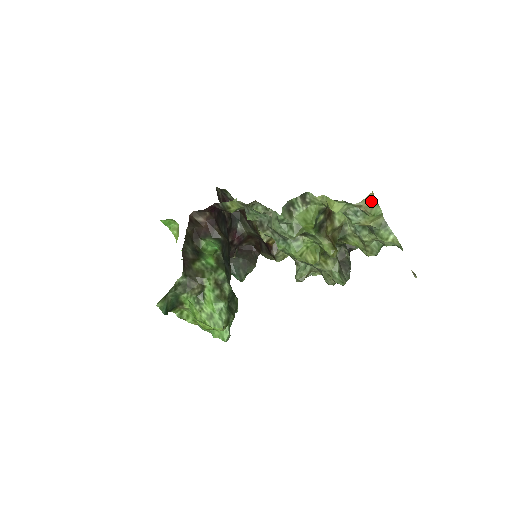
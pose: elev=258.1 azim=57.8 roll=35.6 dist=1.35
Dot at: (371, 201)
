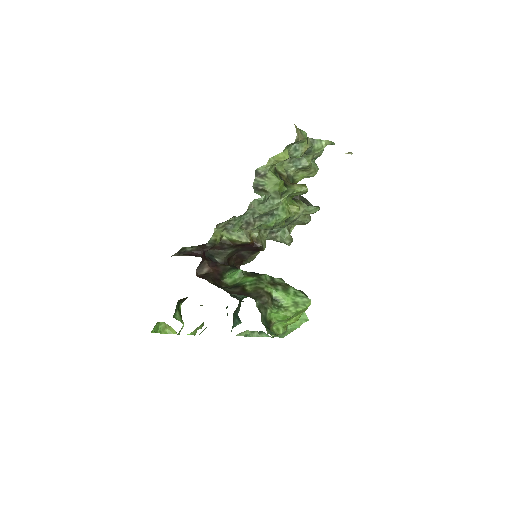
Dot at: (298, 131)
